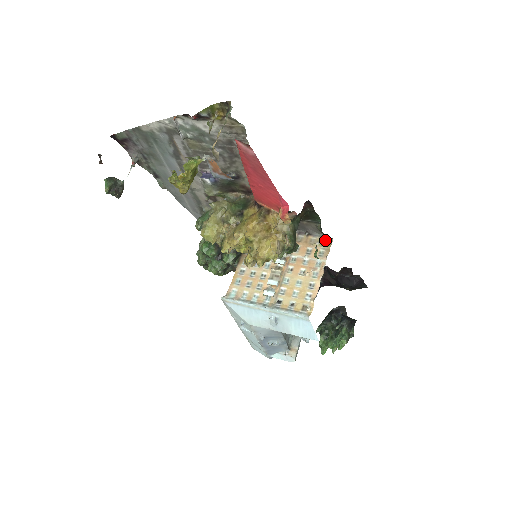
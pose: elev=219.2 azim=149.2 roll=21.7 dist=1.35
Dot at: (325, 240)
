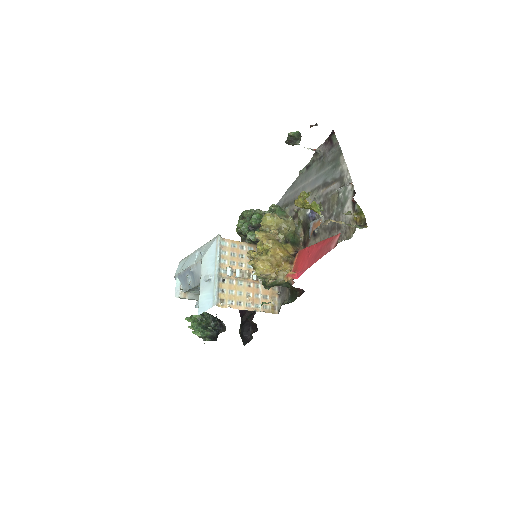
Dot at: (276, 308)
